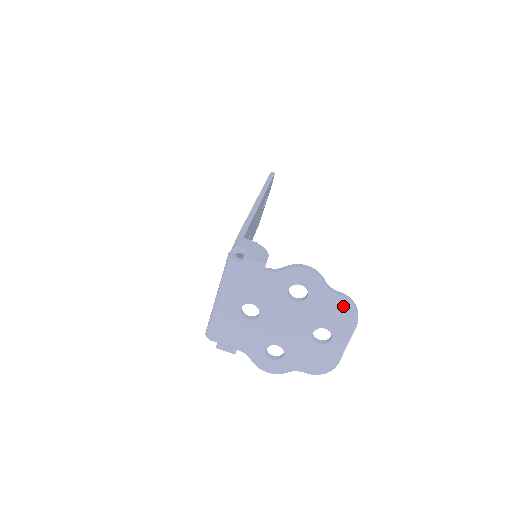
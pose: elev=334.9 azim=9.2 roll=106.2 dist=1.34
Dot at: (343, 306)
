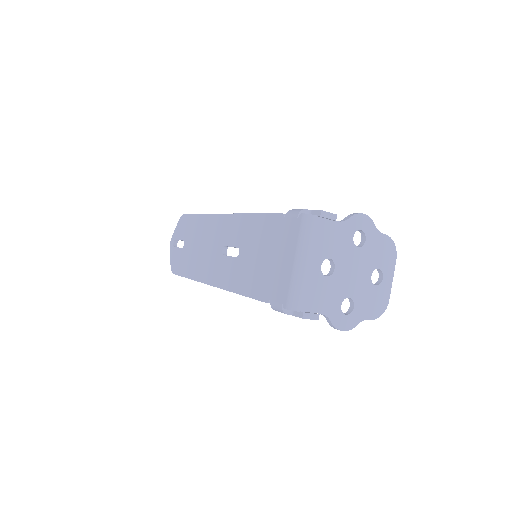
Dot at: (387, 244)
